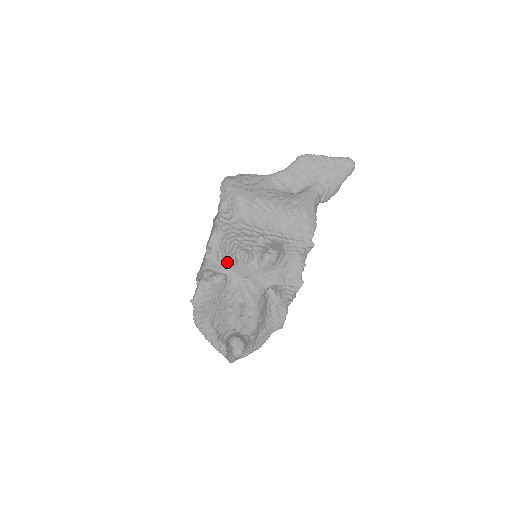
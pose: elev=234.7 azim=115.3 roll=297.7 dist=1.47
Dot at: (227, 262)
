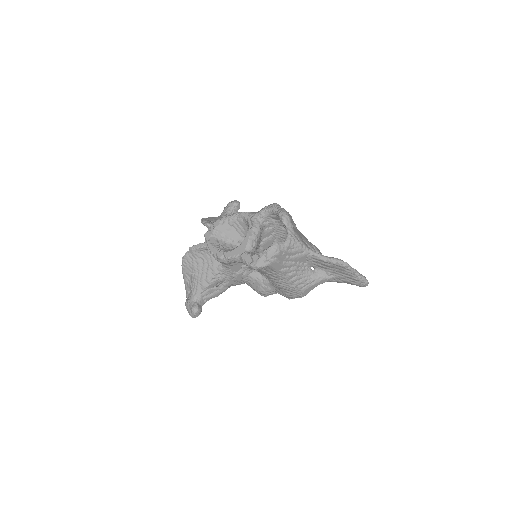
Dot at: (231, 264)
